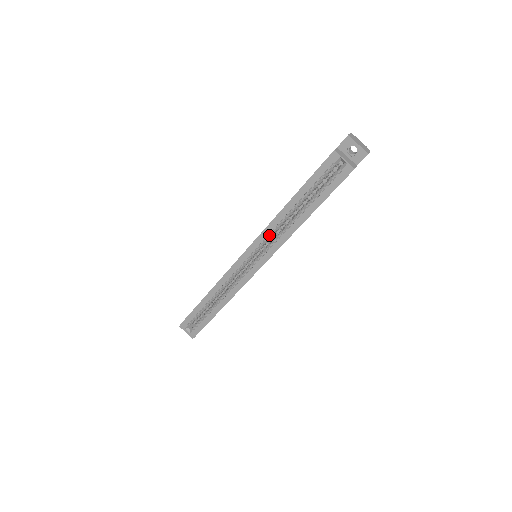
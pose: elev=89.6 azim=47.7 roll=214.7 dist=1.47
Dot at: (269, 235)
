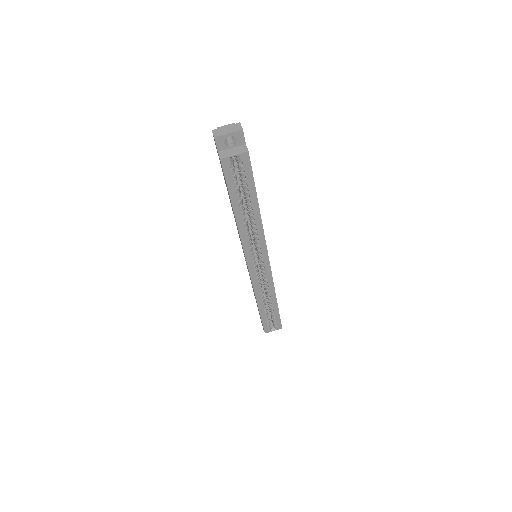
Dot at: (249, 242)
